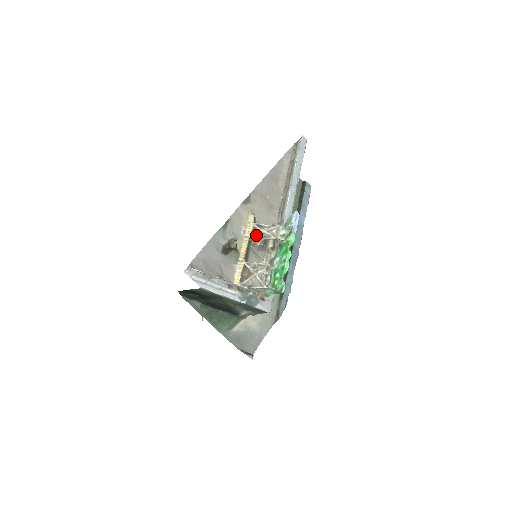
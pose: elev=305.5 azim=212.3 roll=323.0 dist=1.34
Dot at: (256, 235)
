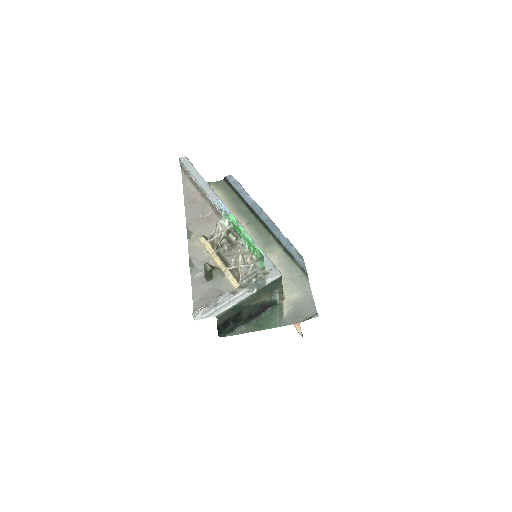
Dot at: (215, 245)
